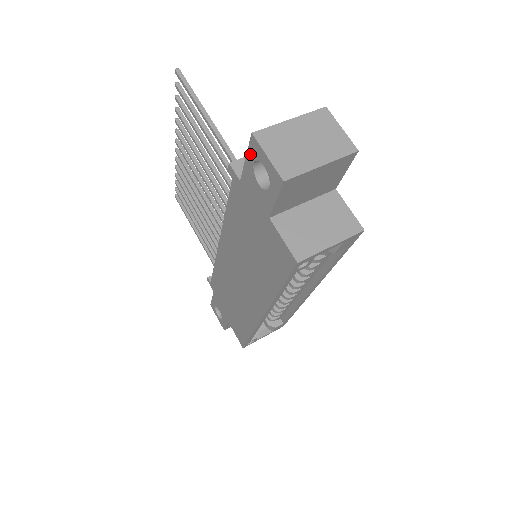
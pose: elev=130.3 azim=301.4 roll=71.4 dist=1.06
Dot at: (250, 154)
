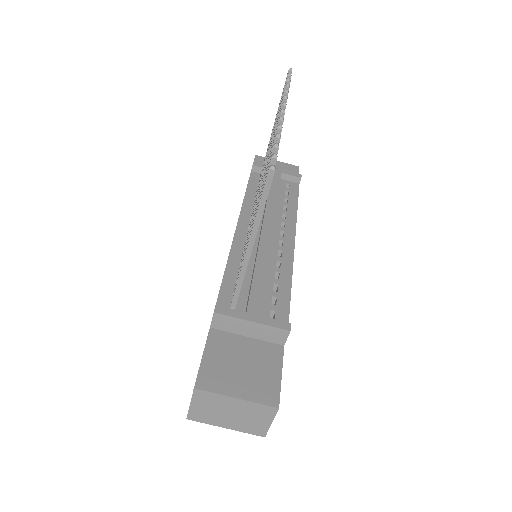
Dot at: (198, 370)
